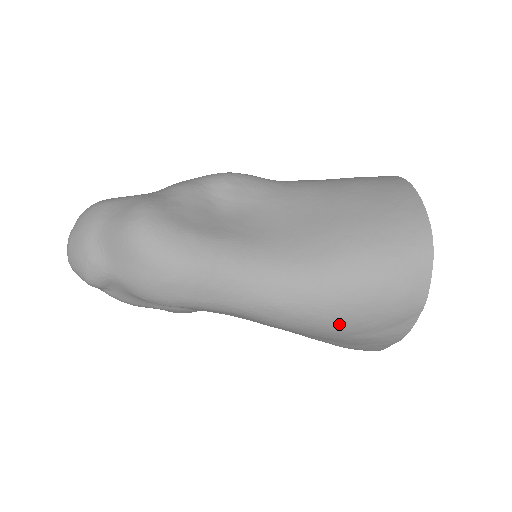
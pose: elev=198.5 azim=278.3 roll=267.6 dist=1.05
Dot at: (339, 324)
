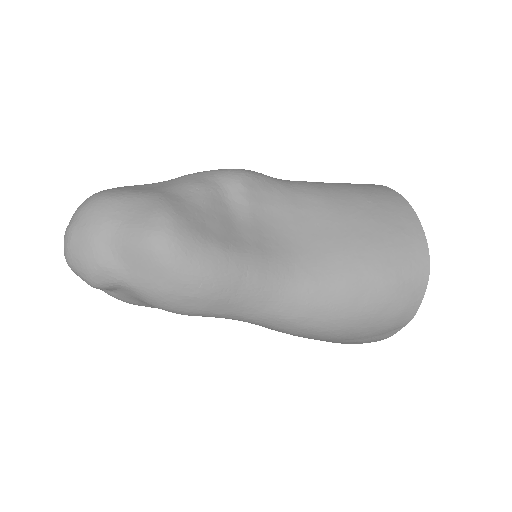
Dot at: (338, 334)
